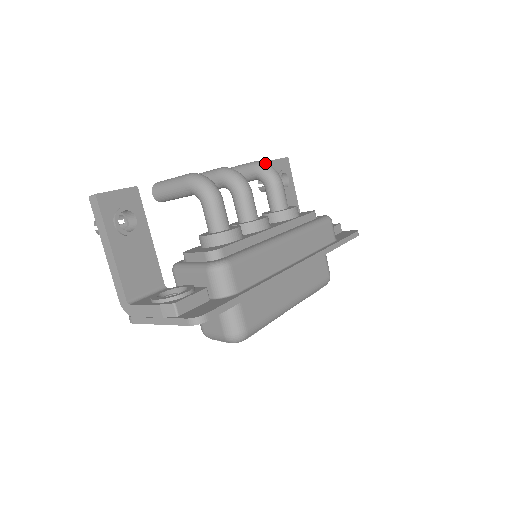
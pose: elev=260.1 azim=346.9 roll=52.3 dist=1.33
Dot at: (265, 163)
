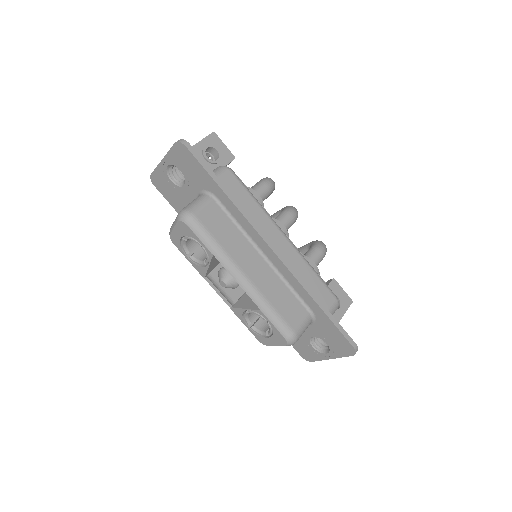
Dot at: occluded
